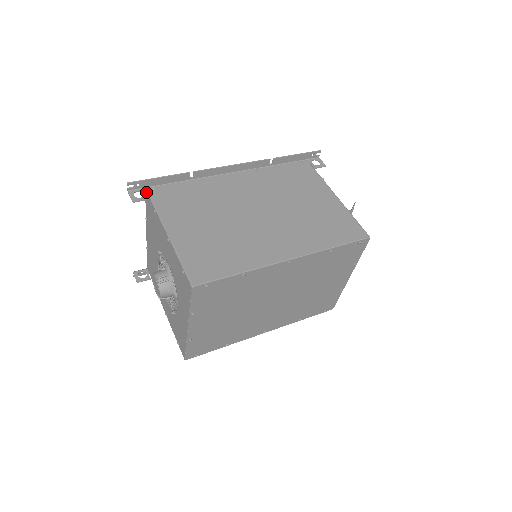
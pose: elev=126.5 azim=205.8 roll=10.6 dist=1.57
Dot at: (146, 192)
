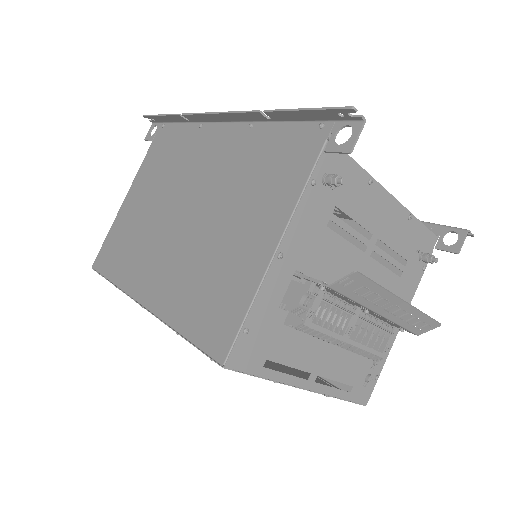
Dot at: (158, 129)
